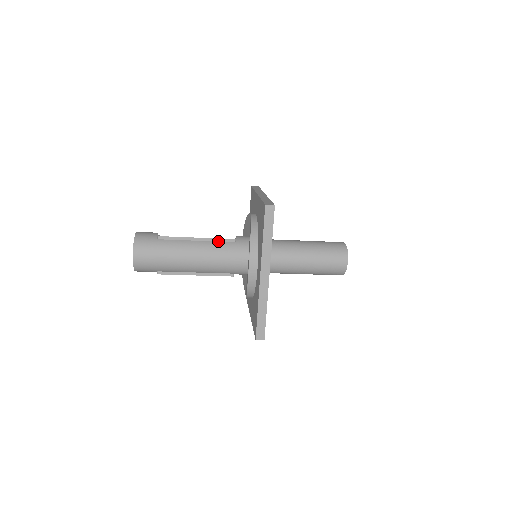
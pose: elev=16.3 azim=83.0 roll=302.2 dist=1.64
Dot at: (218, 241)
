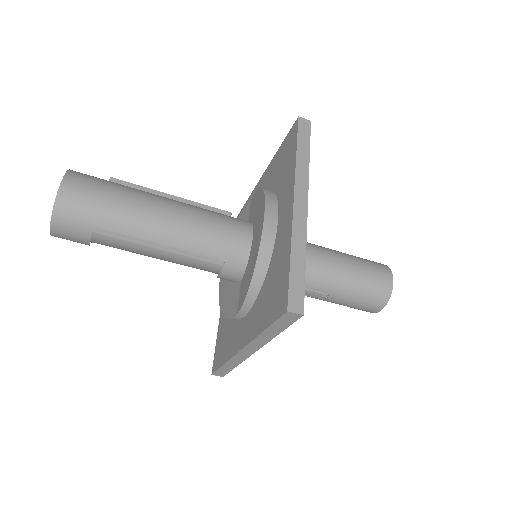
Dot at: (205, 208)
